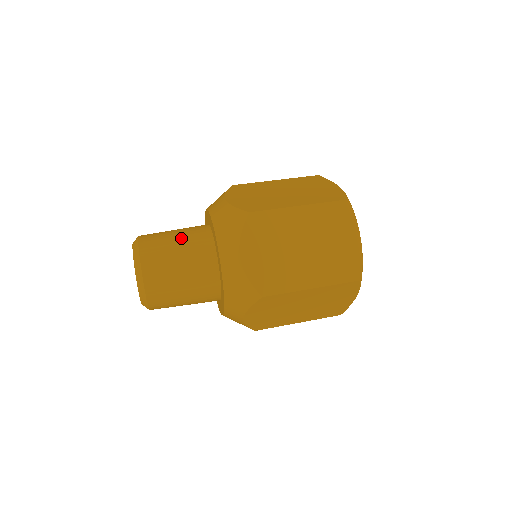
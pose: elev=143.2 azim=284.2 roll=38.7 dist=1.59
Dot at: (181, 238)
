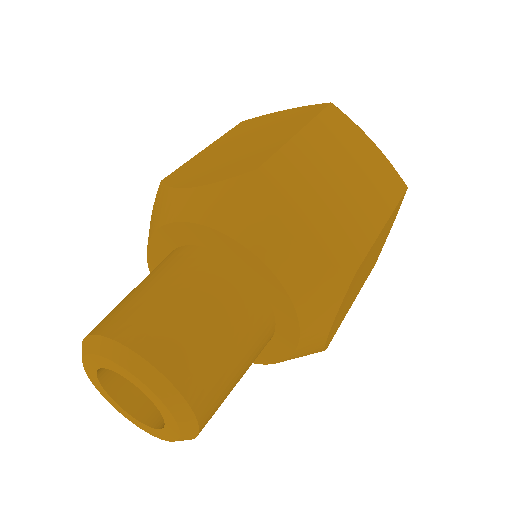
Dot at: (171, 283)
